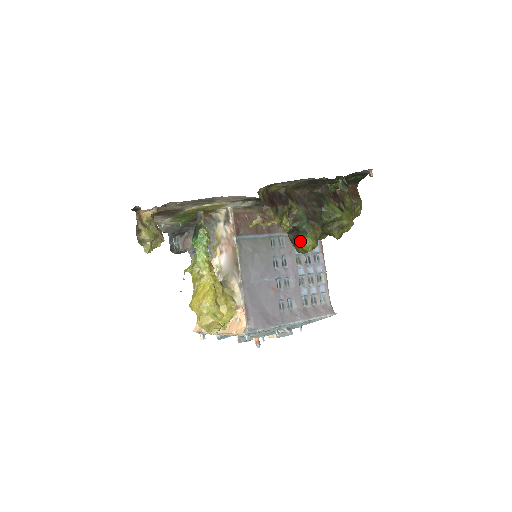
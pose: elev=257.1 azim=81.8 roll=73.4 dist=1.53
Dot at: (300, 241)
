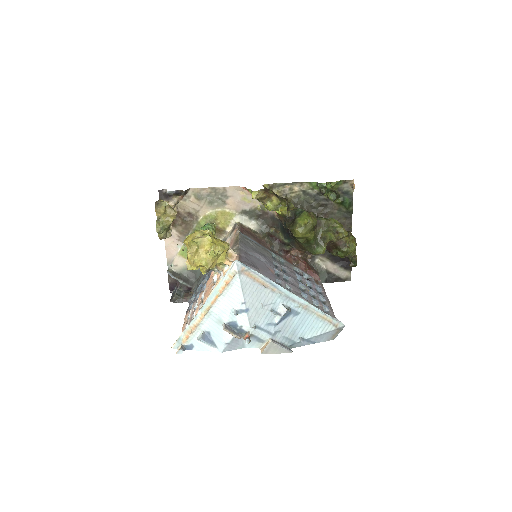
Dot at: (297, 218)
